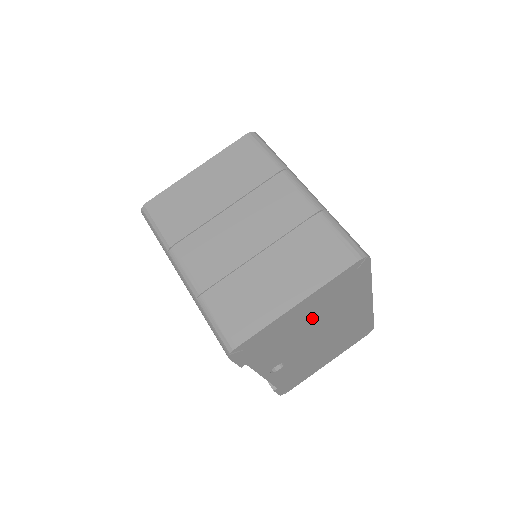
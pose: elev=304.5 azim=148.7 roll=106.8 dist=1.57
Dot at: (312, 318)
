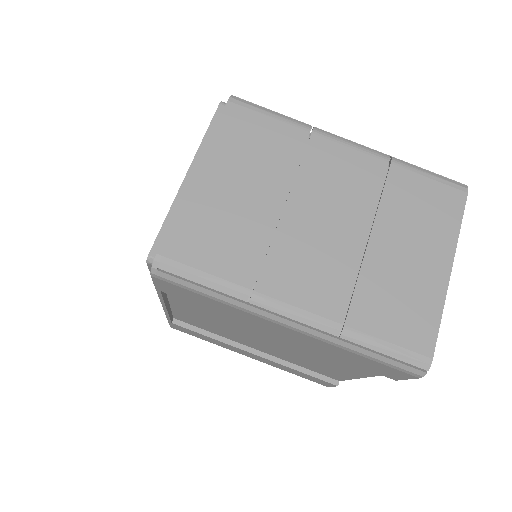
Dot at: occluded
